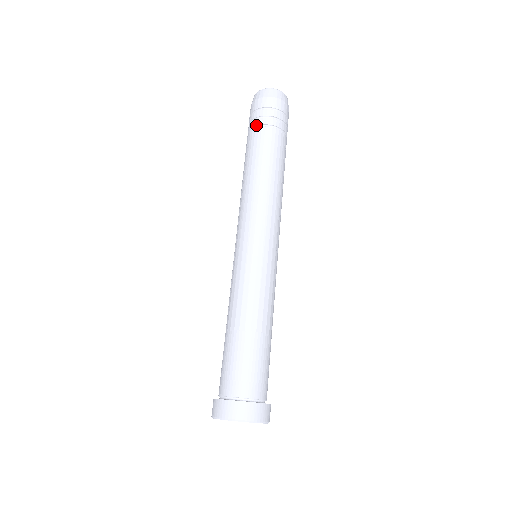
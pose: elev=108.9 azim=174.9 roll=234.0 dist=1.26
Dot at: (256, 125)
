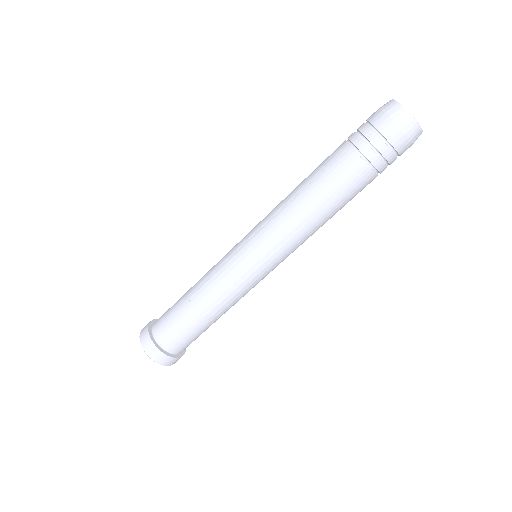
Dot at: (361, 151)
